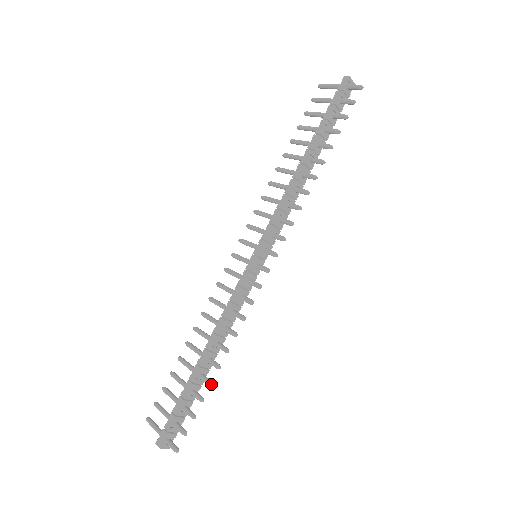
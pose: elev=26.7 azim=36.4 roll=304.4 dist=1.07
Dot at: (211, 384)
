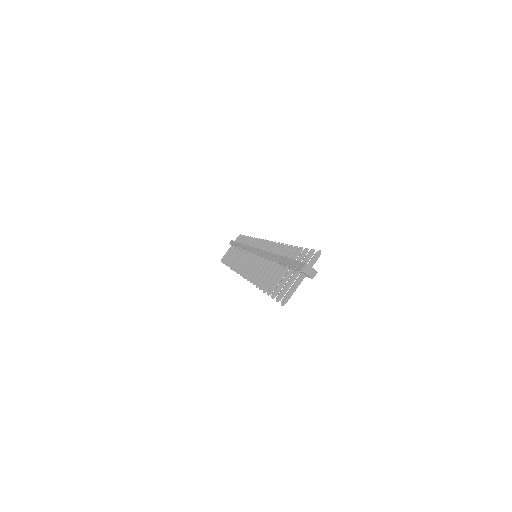
Dot at: (296, 246)
